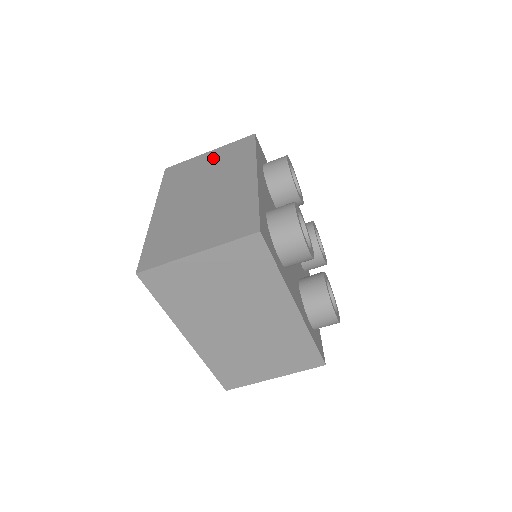
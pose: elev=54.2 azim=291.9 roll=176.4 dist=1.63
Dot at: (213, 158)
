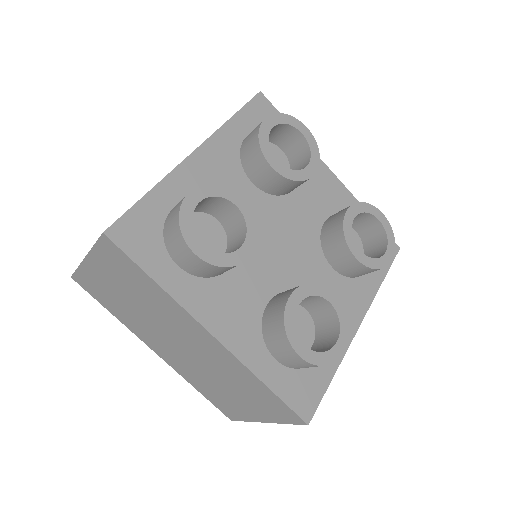
Dot at: occluded
